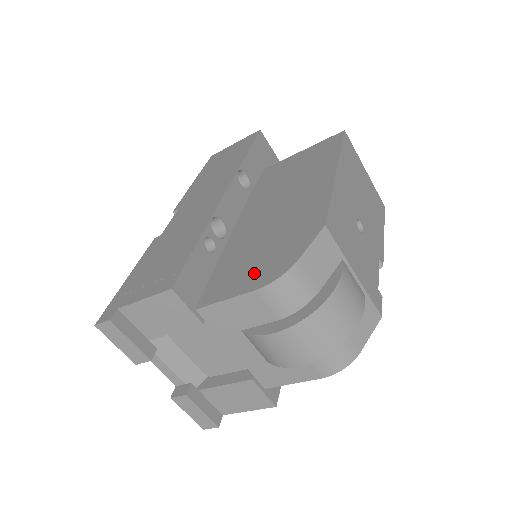
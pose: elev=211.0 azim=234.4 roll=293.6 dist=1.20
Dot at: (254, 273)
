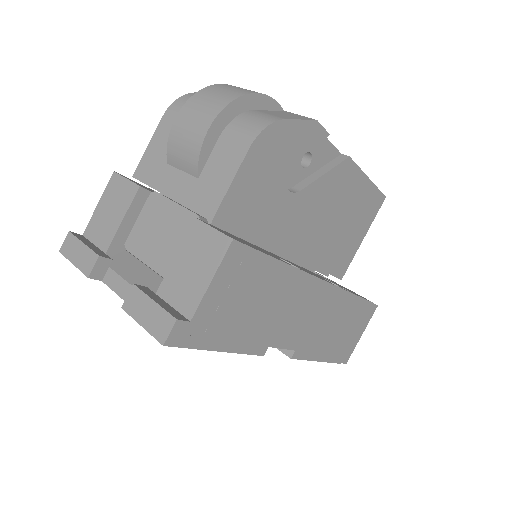
Dot at: occluded
